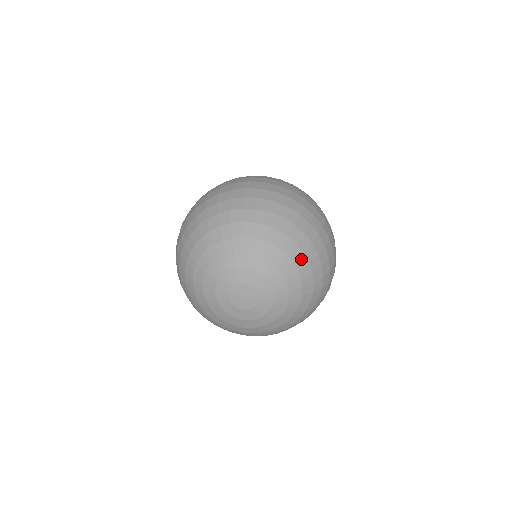
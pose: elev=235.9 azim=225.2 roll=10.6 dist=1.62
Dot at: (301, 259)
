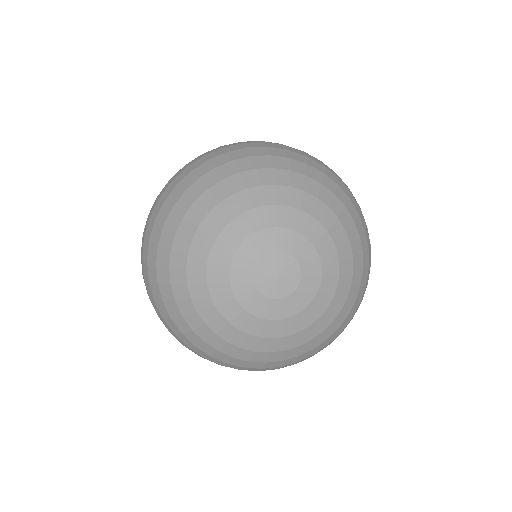
Dot at: (359, 258)
